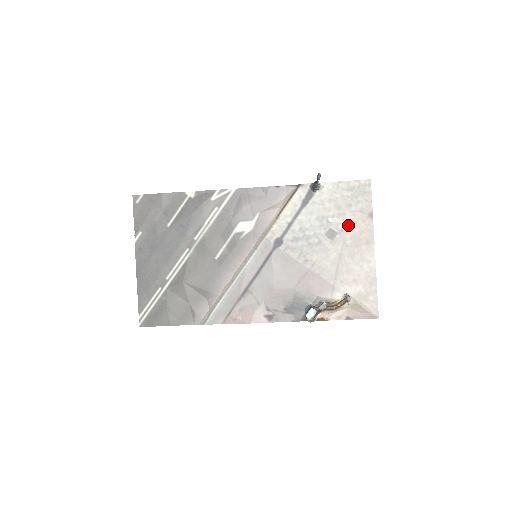
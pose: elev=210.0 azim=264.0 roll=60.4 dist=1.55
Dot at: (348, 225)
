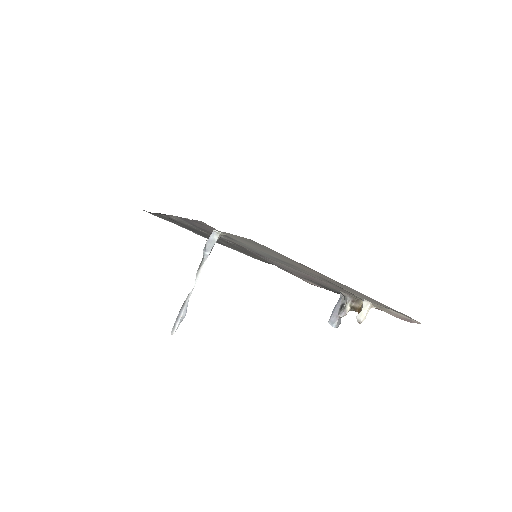
Dot at: (292, 263)
